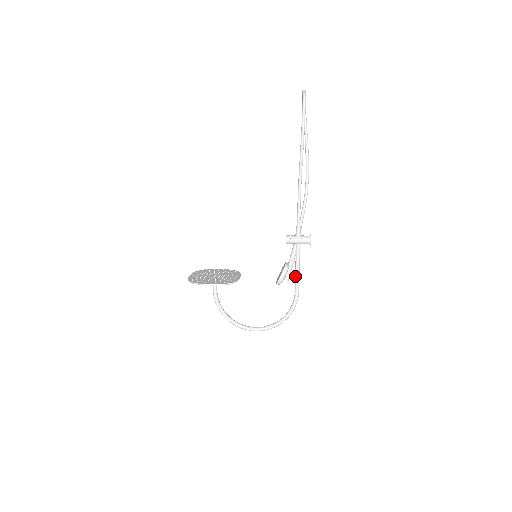
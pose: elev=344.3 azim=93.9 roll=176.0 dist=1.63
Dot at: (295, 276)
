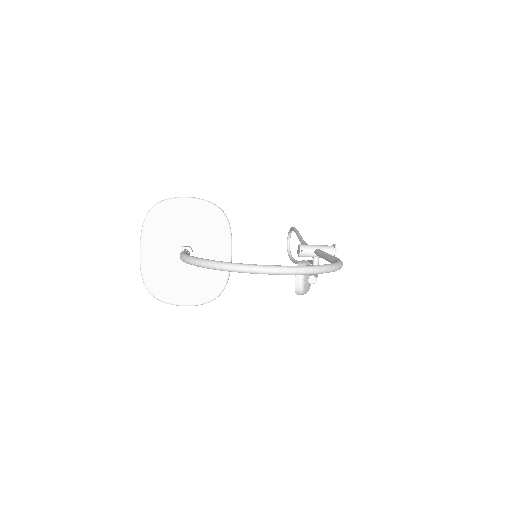
Dot at: (326, 256)
